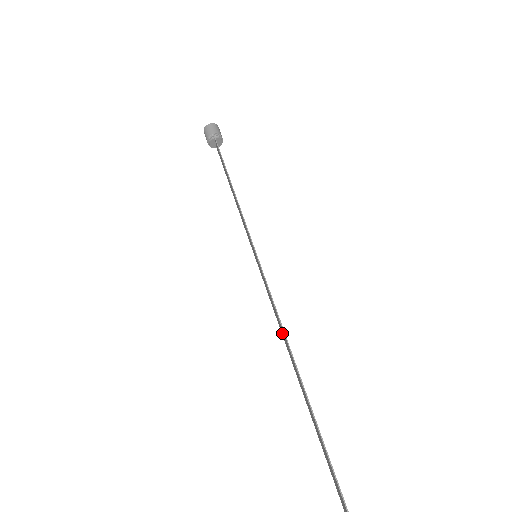
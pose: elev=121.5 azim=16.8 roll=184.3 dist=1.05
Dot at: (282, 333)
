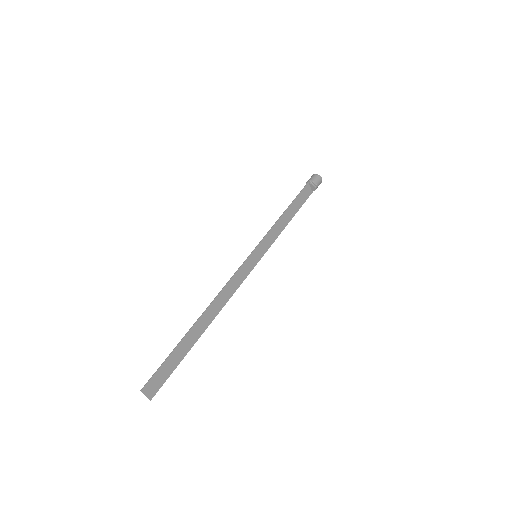
Dot at: (223, 301)
